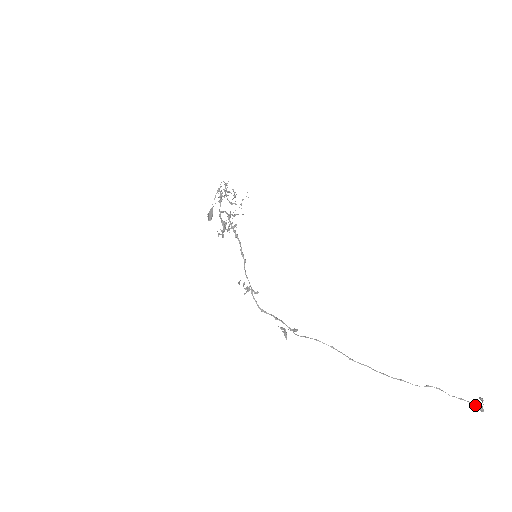
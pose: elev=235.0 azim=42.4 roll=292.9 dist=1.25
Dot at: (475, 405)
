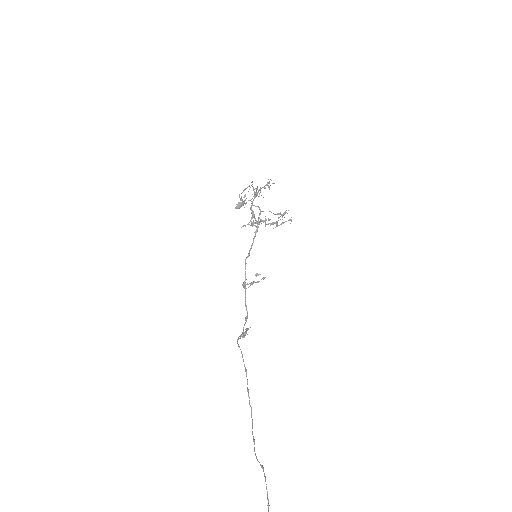
Dot at: out of frame
